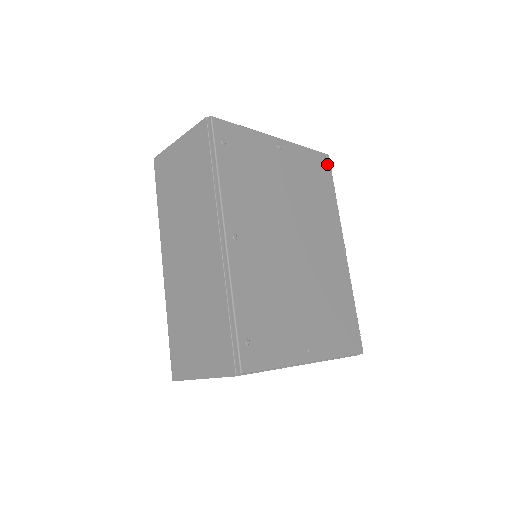
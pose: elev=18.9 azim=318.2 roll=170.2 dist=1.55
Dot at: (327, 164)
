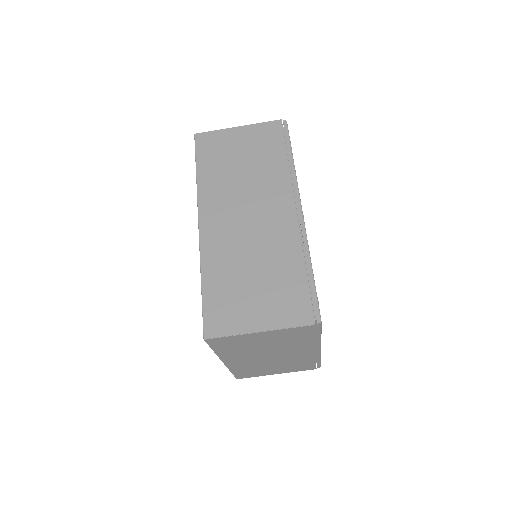
Dot at: occluded
